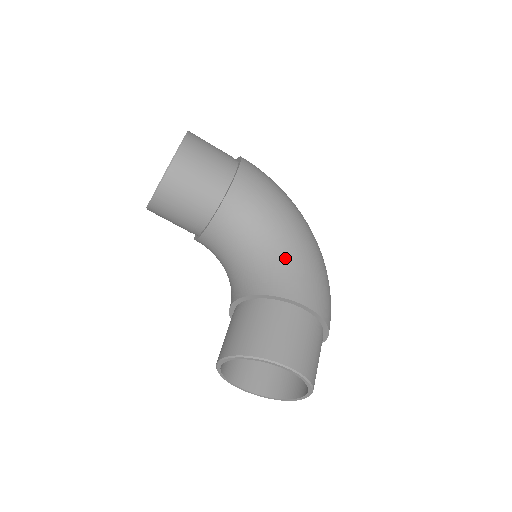
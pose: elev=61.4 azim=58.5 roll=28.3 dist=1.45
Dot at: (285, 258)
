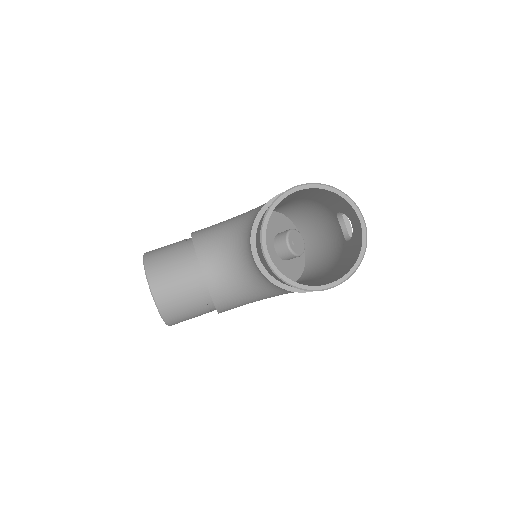
Dot at: (255, 210)
